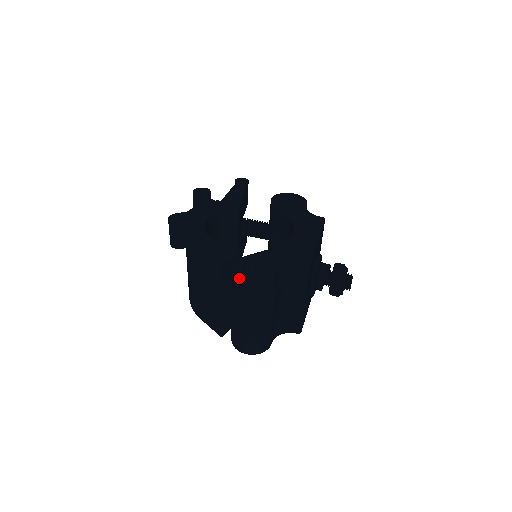
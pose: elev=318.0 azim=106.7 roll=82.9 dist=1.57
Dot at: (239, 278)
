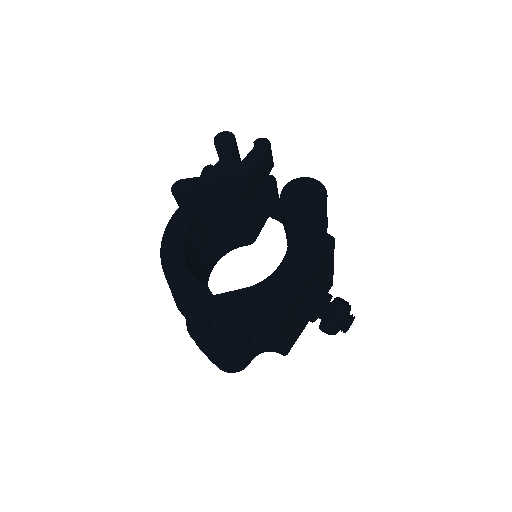
Dot at: (189, 333)
